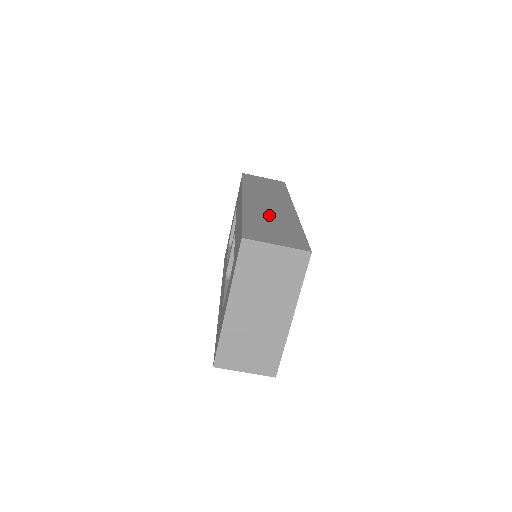
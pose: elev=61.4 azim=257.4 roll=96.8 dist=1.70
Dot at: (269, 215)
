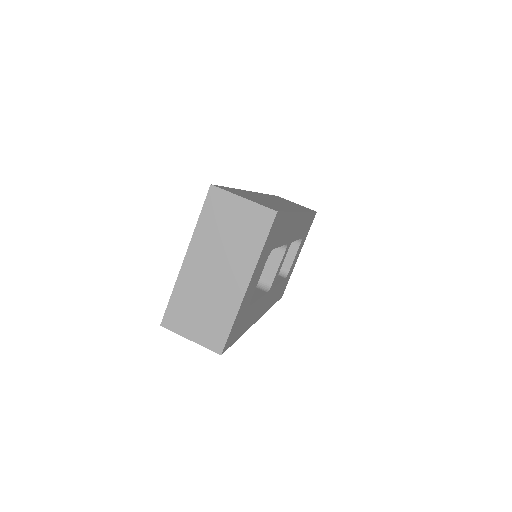
Dot at: (265, 199)
